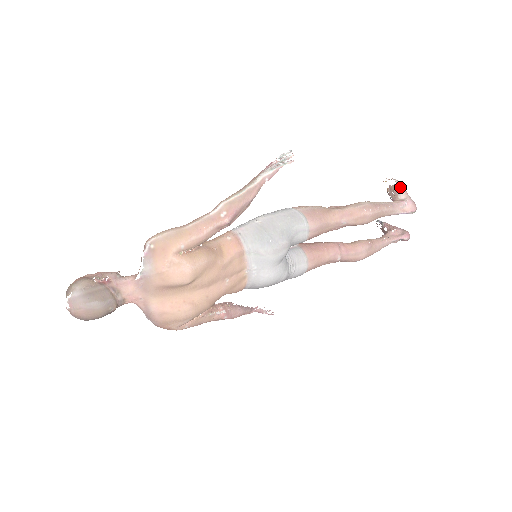
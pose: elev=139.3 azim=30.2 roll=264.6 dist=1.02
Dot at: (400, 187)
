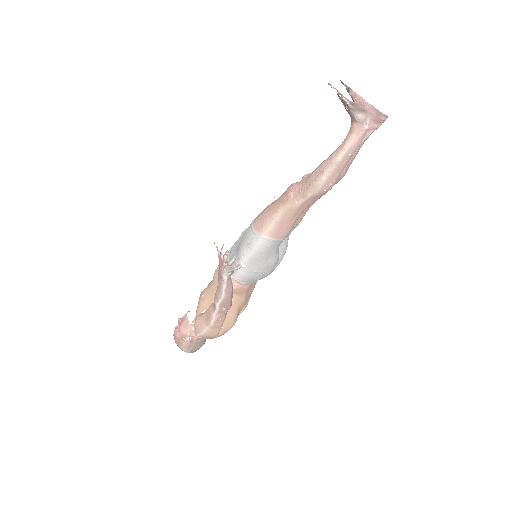
Dot at: (353, 107)
